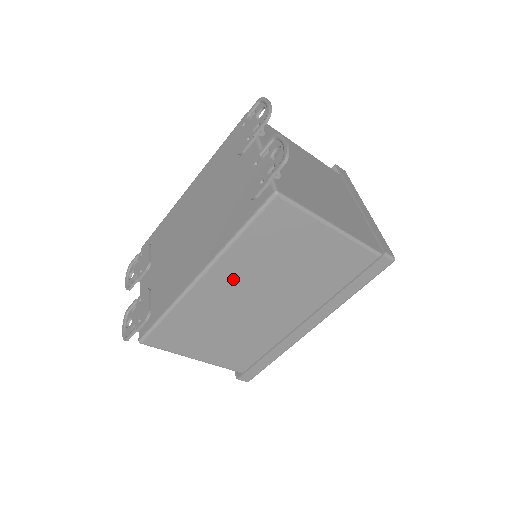
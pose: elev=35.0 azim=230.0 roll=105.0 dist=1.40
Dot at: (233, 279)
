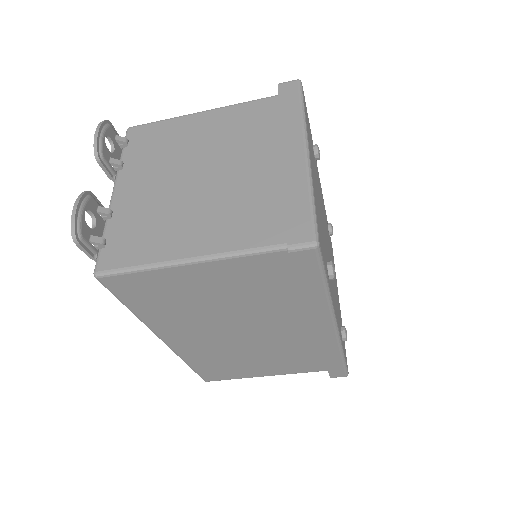
Dot at: (188, 332)
